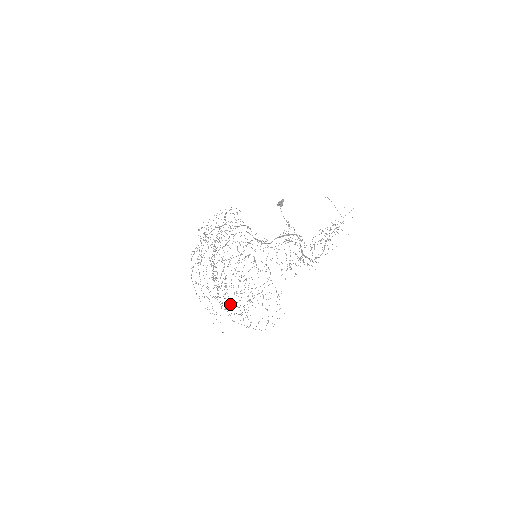
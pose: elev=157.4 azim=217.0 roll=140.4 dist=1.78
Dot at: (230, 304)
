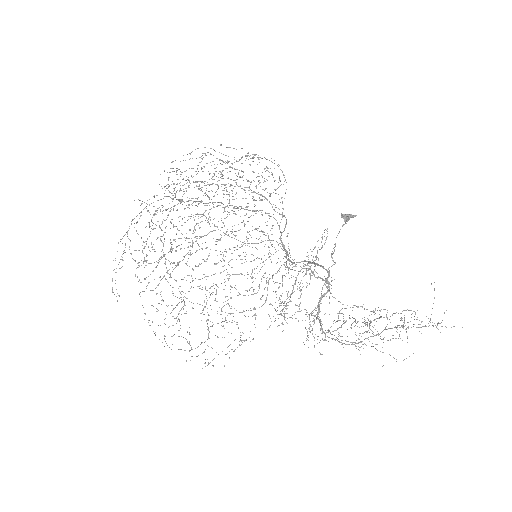
Dot at: (163, 276)
